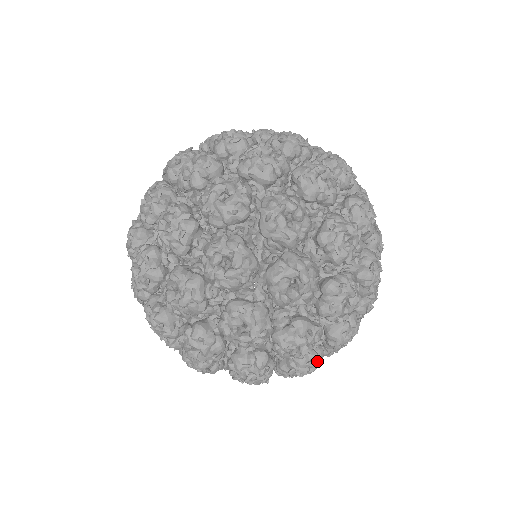
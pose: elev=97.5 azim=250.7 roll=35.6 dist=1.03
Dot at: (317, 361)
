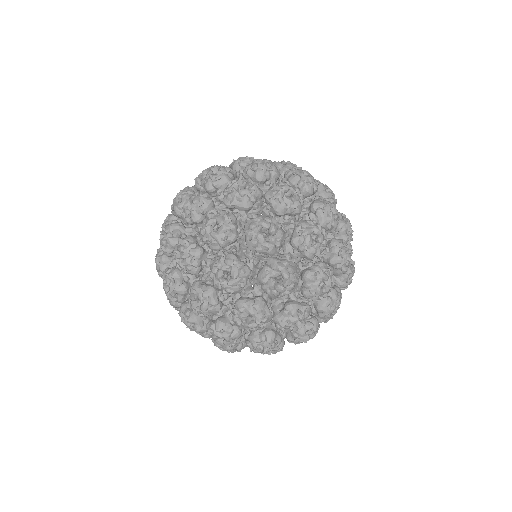
Dot at: (314, 329)
